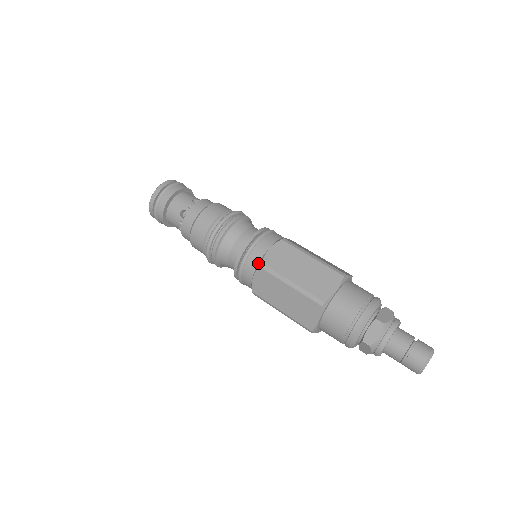
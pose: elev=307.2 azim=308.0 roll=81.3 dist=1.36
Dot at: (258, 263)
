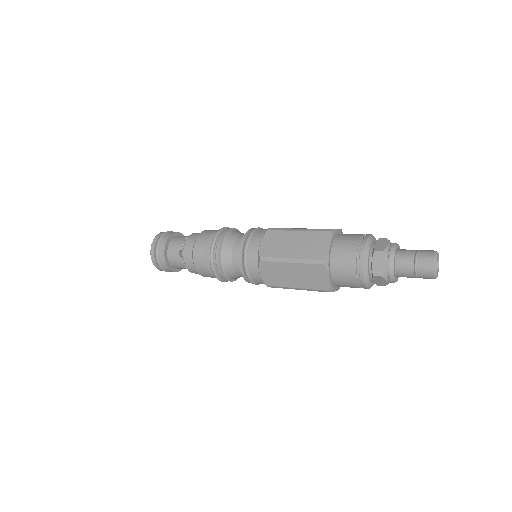
Dot at: (264, 232)
